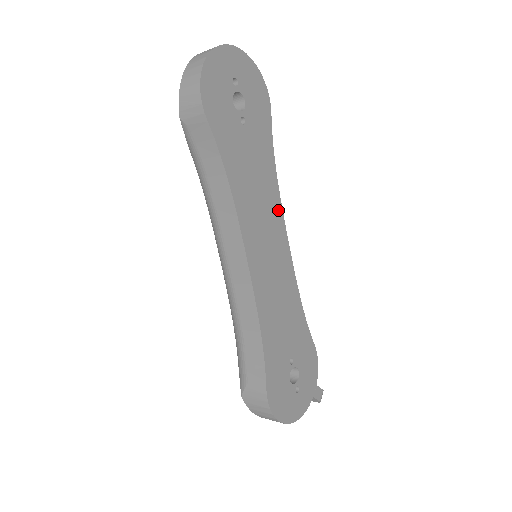
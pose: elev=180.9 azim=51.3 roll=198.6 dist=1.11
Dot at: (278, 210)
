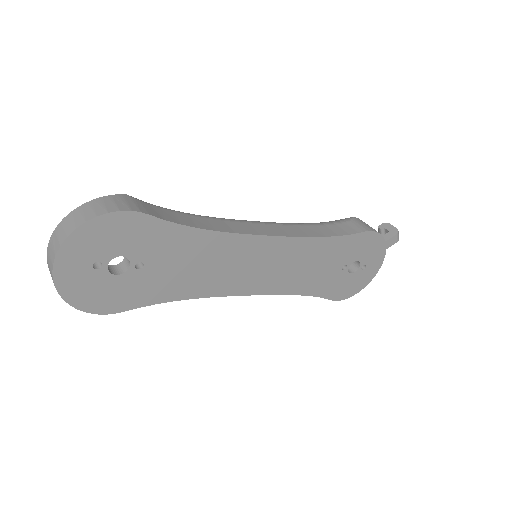
Dot at: (241, 241)
